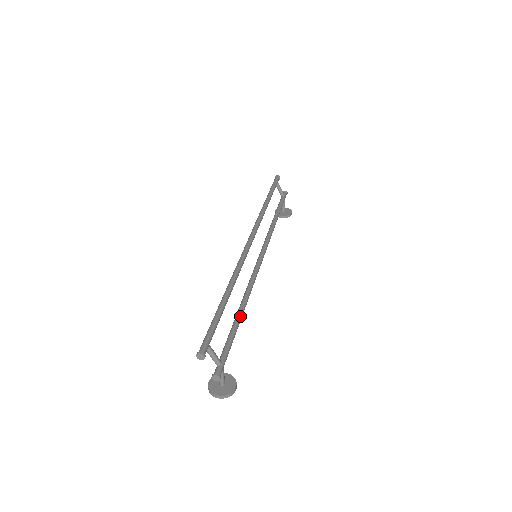
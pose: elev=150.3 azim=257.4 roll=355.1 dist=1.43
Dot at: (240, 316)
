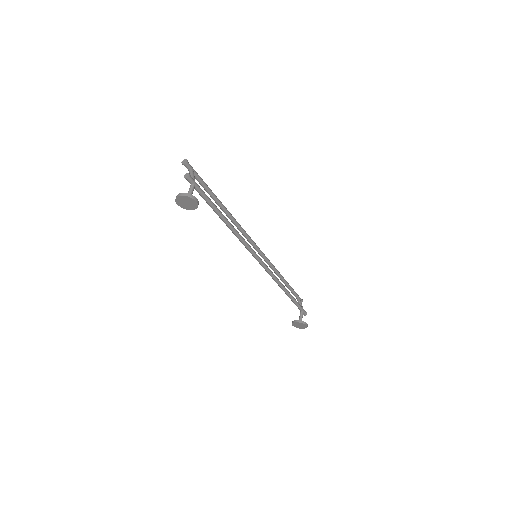
Dot at: occluded
